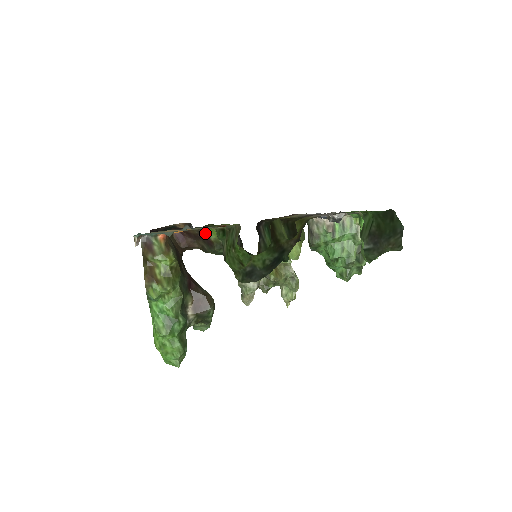
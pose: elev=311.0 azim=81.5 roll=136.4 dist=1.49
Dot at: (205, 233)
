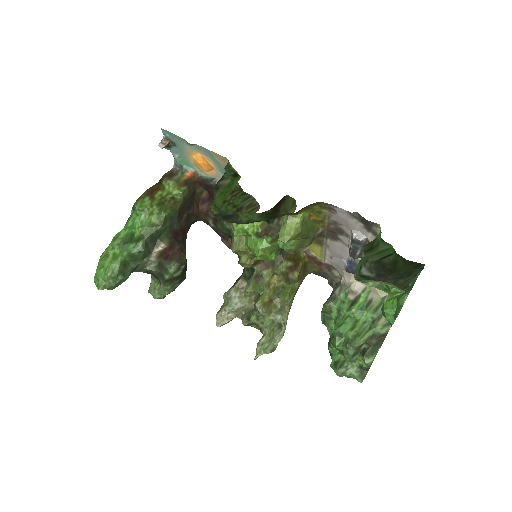
Dot at: occluded
